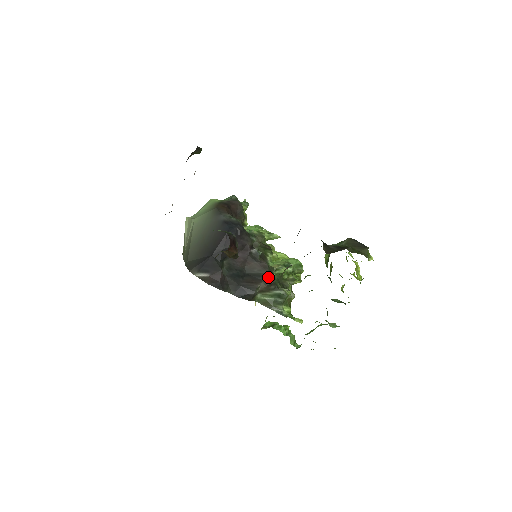
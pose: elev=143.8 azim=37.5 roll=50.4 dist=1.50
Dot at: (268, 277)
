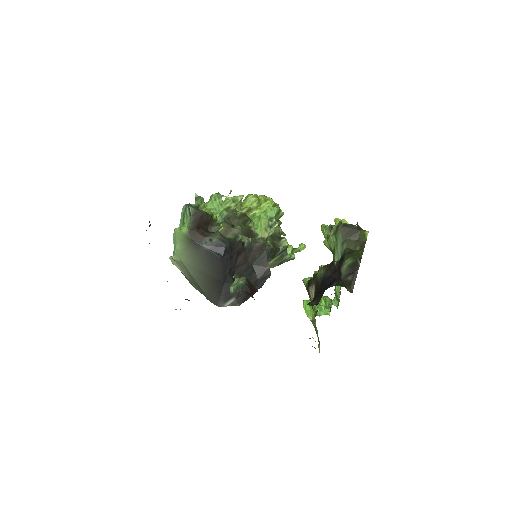
Dot at: (269, 252)
